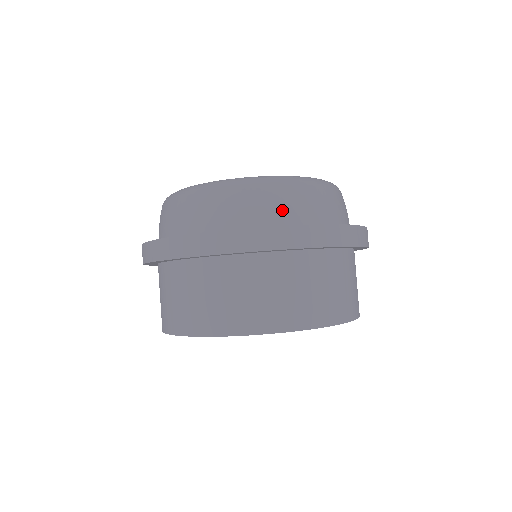
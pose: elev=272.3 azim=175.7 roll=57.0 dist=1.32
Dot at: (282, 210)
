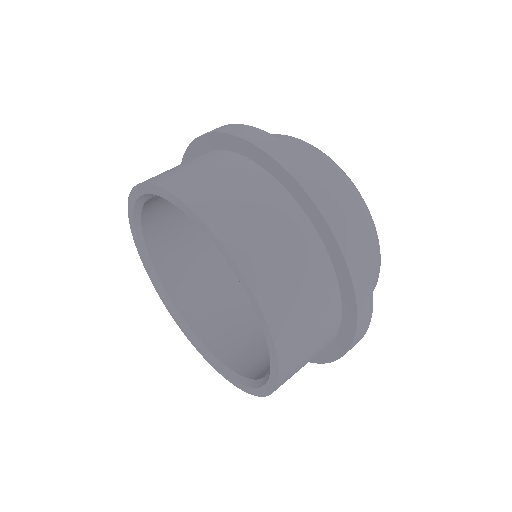
Dot at: occluded
